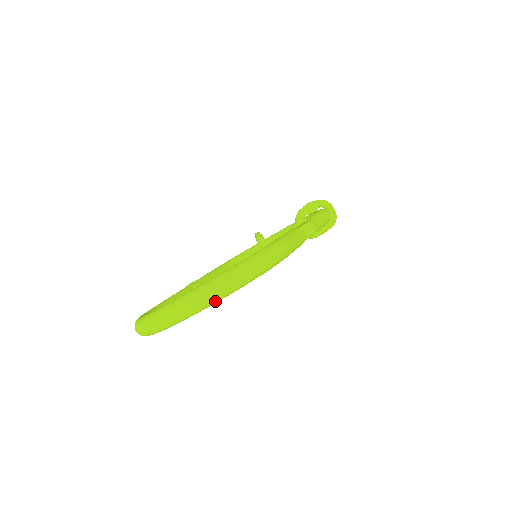
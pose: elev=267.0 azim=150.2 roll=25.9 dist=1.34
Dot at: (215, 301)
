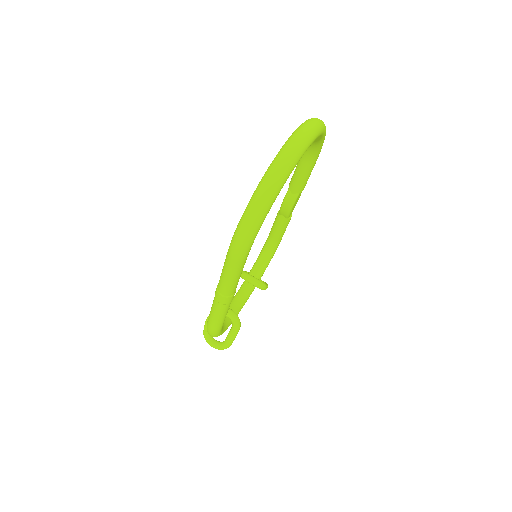
Dot at: (323, 127)
